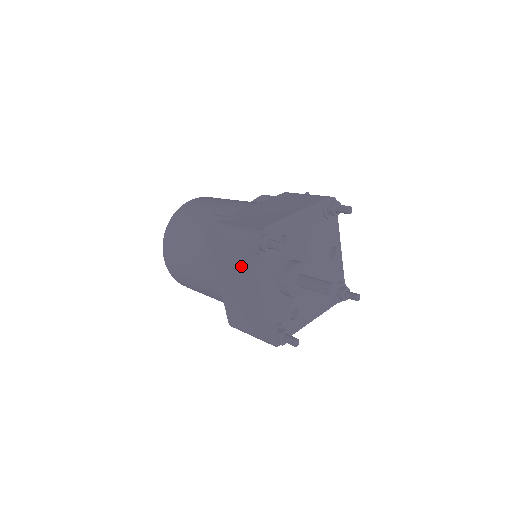
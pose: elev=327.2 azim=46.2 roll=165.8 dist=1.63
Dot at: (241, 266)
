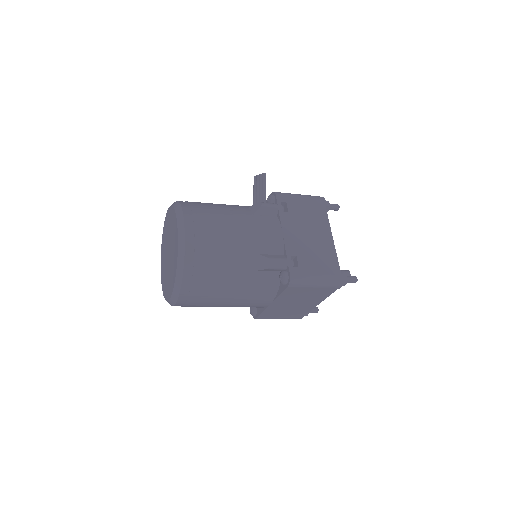
Dot at: (313, 296)
